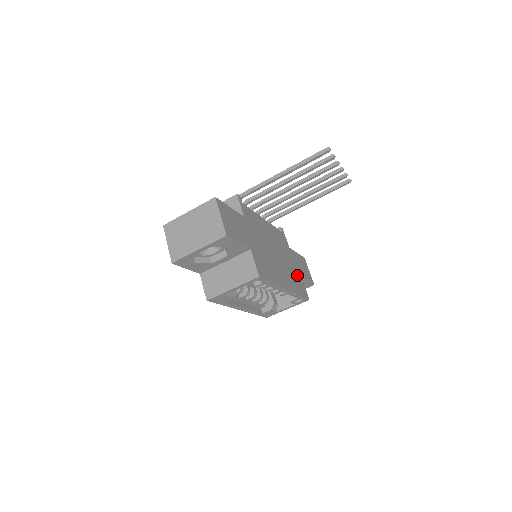
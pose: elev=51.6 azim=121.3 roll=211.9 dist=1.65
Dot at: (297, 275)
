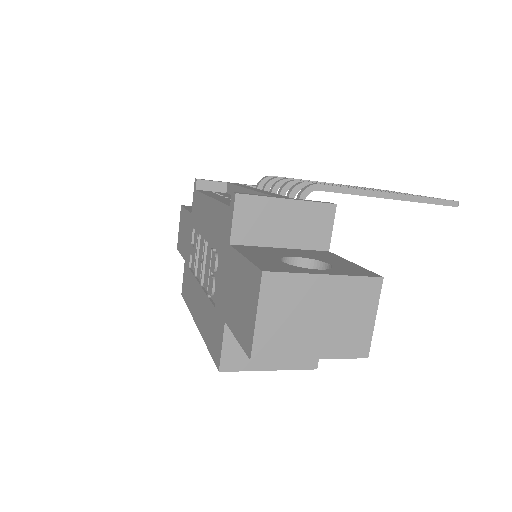
Dot at: occluded
